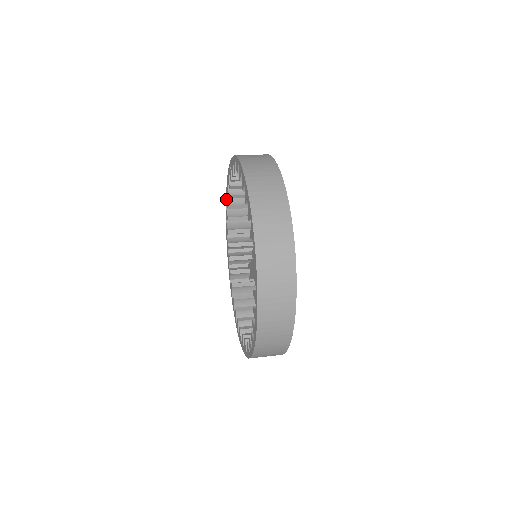
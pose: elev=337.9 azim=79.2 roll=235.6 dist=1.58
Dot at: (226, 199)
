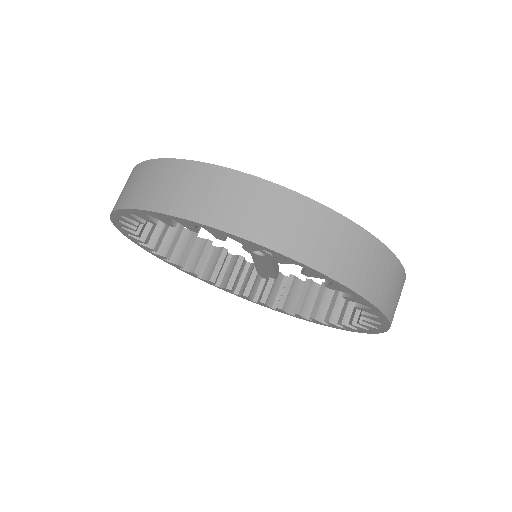
Dot at: (217, 233)
